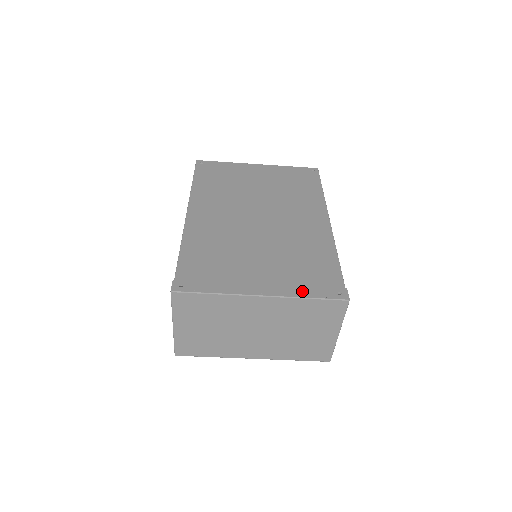
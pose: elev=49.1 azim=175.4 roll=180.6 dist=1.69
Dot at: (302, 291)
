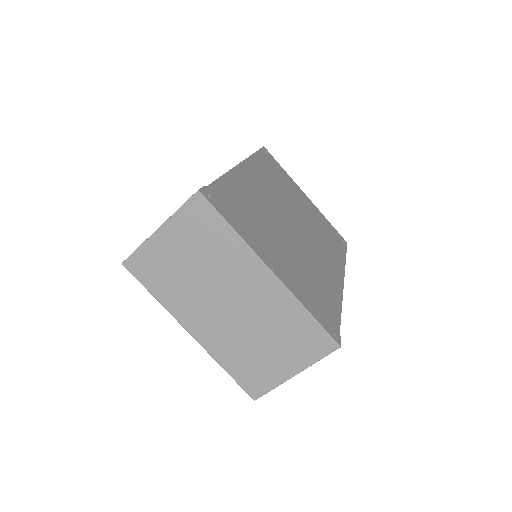
Dot at: (306, 302)
